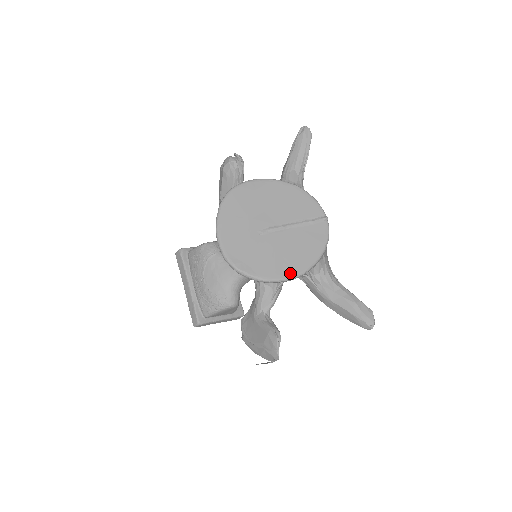
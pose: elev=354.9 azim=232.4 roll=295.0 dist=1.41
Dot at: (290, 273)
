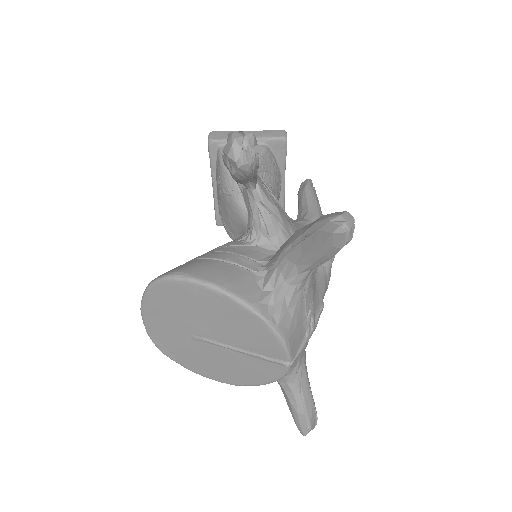
Dot at: (217, 379)
